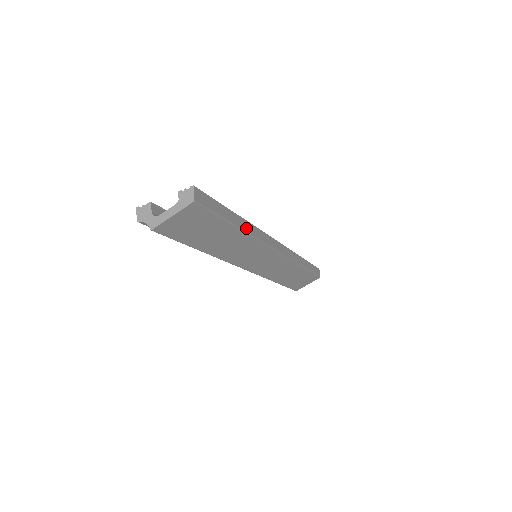
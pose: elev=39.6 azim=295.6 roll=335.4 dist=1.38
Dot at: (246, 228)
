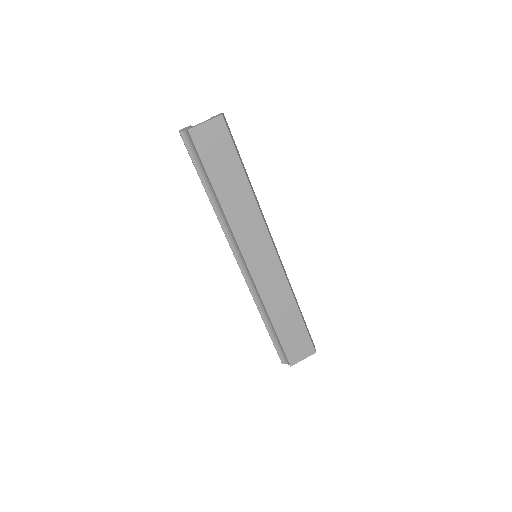
Dot at: (252, 189)
